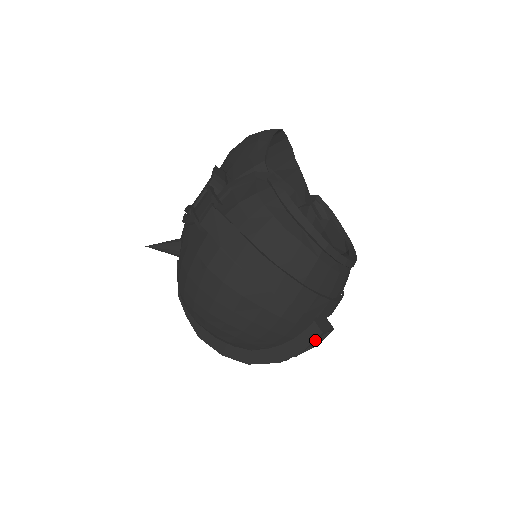
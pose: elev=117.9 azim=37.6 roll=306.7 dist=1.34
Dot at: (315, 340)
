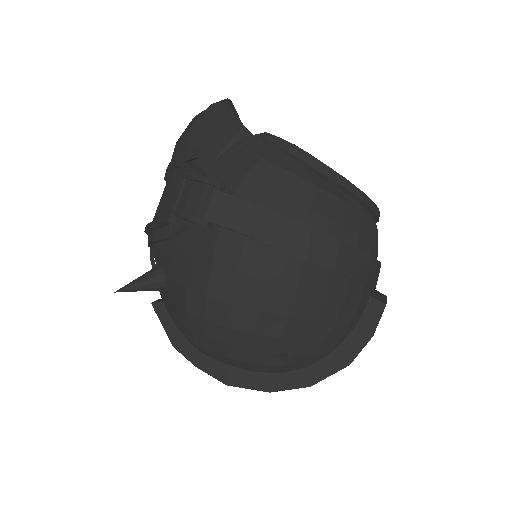
Dot at: occluded
